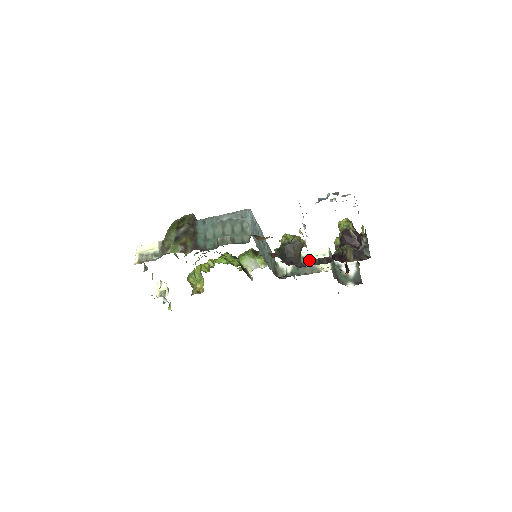
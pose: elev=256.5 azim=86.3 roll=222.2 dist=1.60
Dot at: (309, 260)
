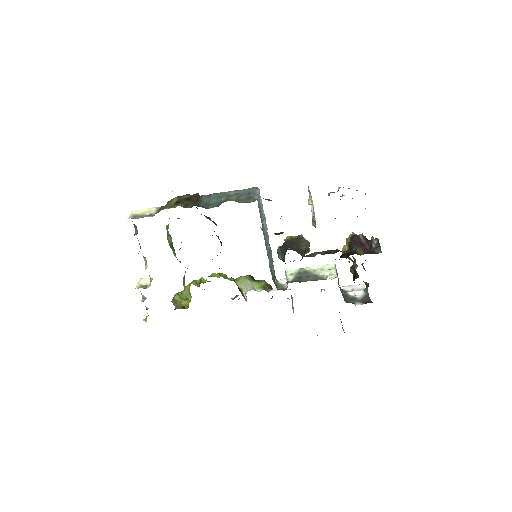
Dot at: (315, 252)
